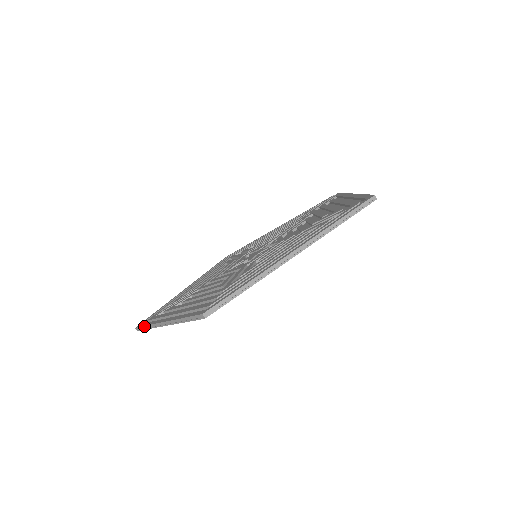
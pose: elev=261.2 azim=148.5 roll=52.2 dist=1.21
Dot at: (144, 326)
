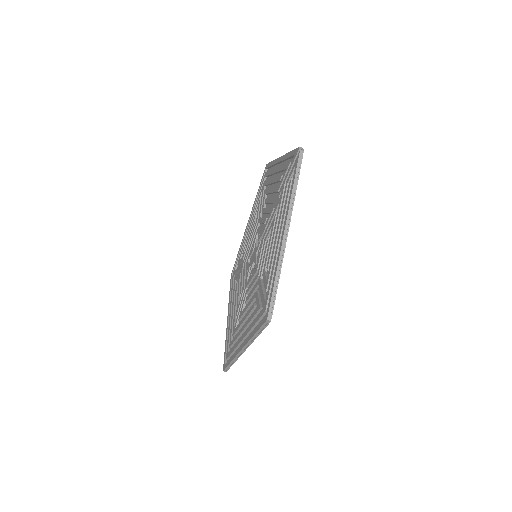
Dot at: occluded
